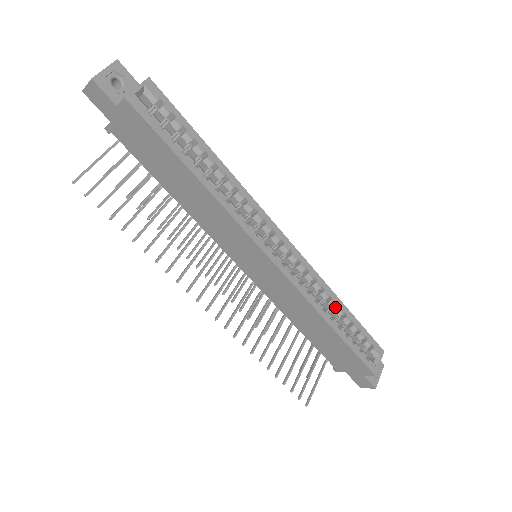
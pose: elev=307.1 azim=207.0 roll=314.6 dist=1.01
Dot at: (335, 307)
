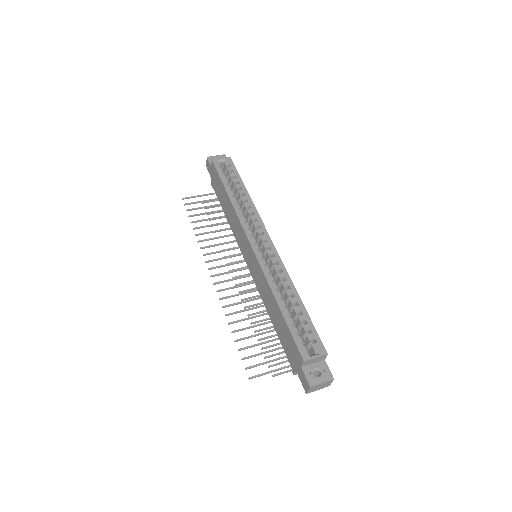
Dot at: (293, 299)
